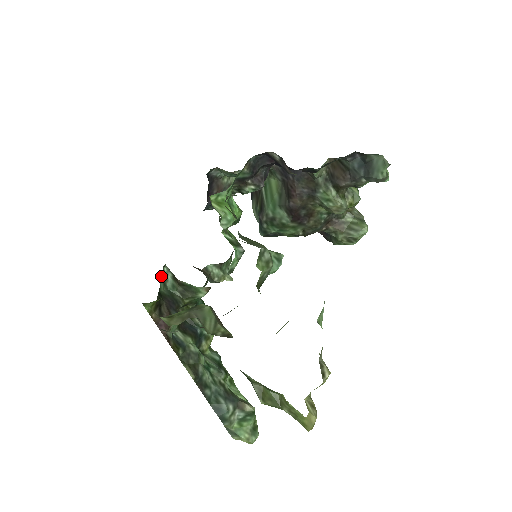
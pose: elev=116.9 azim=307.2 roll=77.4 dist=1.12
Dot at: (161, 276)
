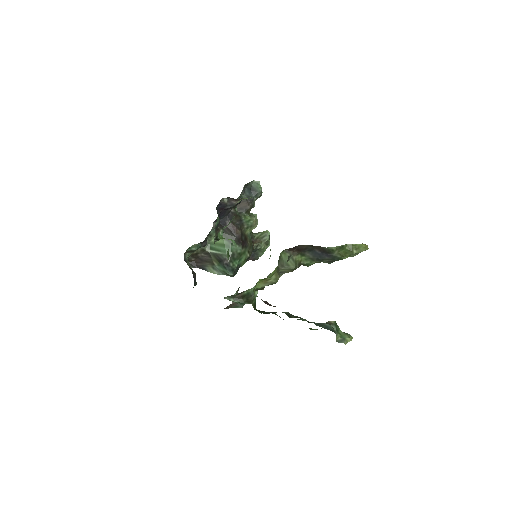
Dot at: occluded
